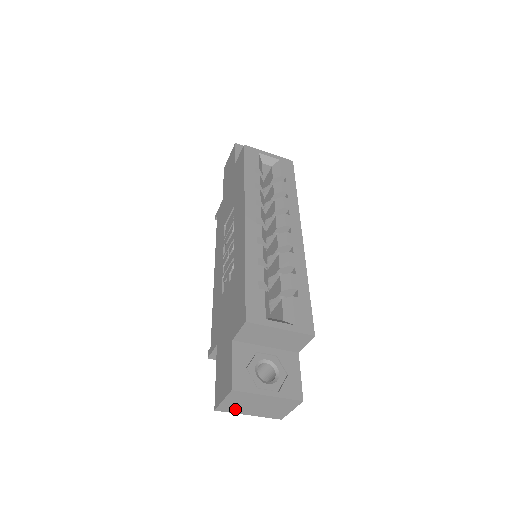
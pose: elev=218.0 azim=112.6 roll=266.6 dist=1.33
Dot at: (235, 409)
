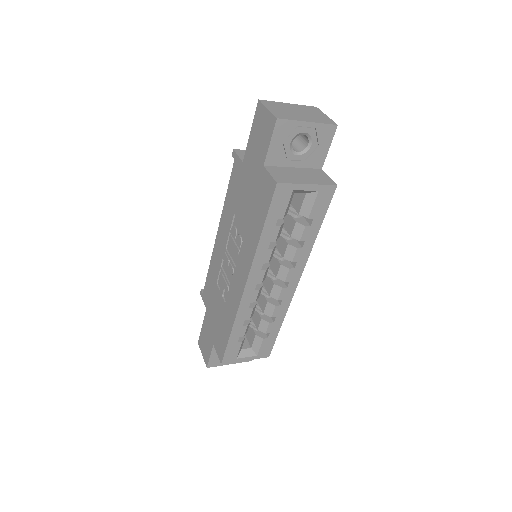
Dot at: occluded
